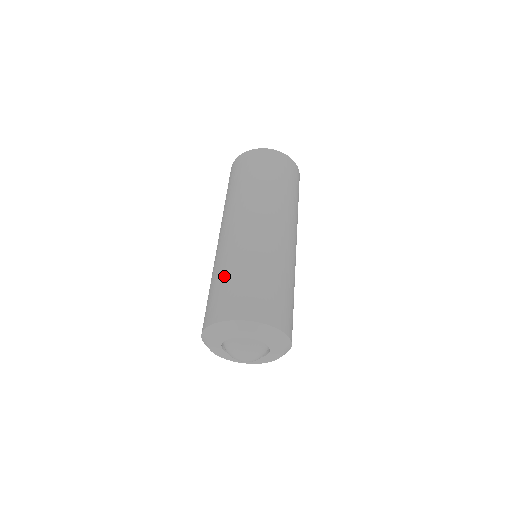
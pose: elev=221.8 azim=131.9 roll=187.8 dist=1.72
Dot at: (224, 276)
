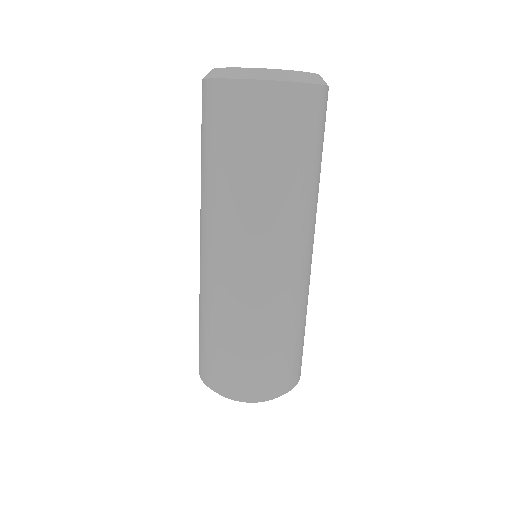
Dot at: (200, 322)
